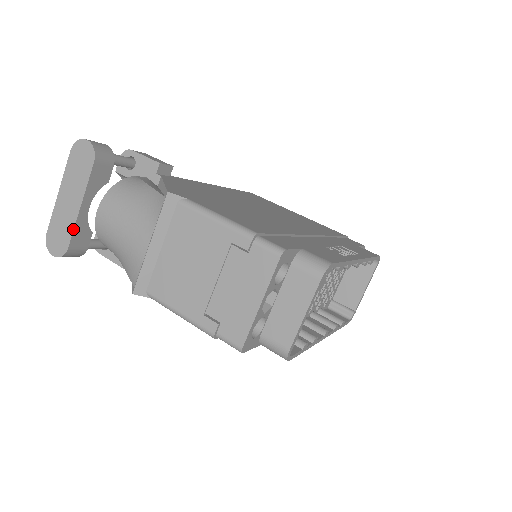
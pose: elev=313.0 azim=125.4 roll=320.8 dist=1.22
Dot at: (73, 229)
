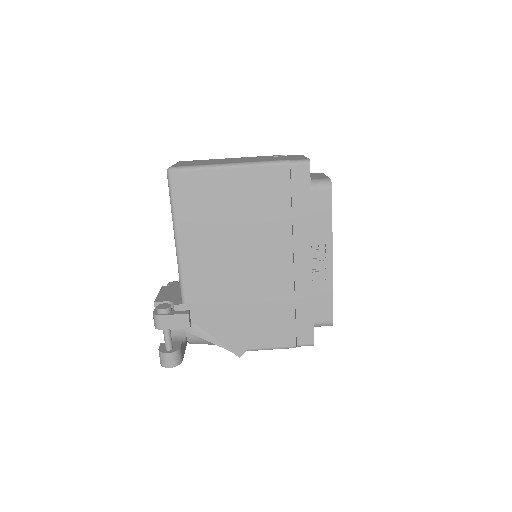
Dot at: (187, 341)
